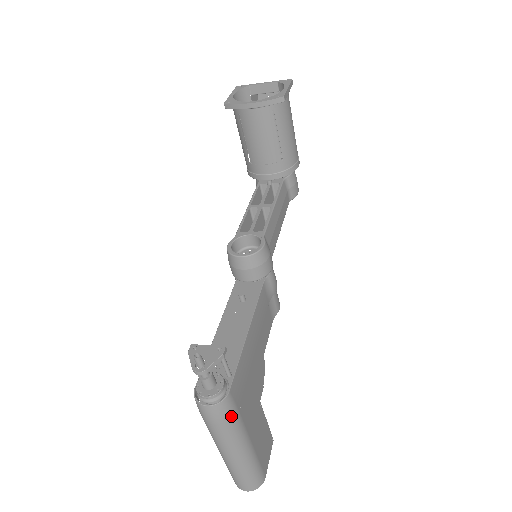
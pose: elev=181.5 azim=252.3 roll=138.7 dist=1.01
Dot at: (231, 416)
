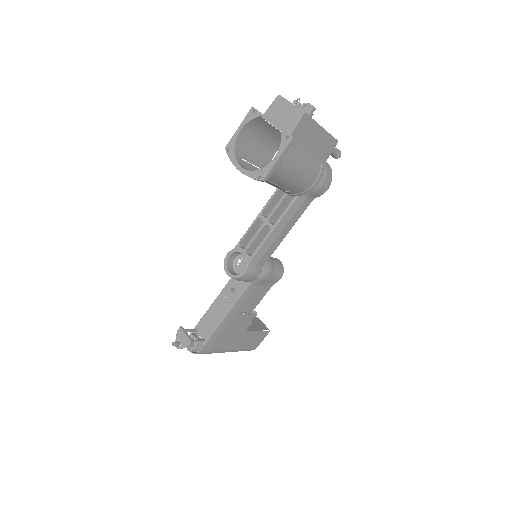
Dot at: occluded
